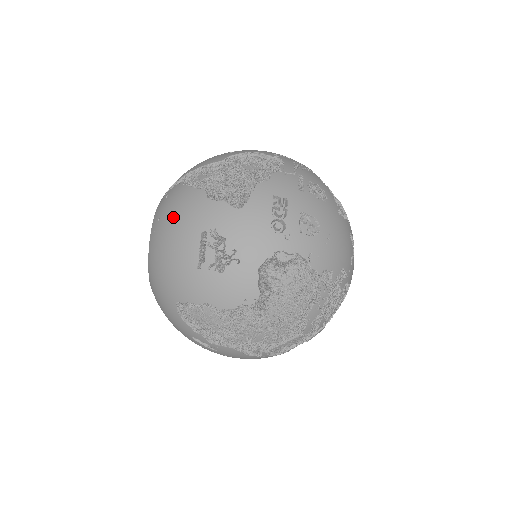
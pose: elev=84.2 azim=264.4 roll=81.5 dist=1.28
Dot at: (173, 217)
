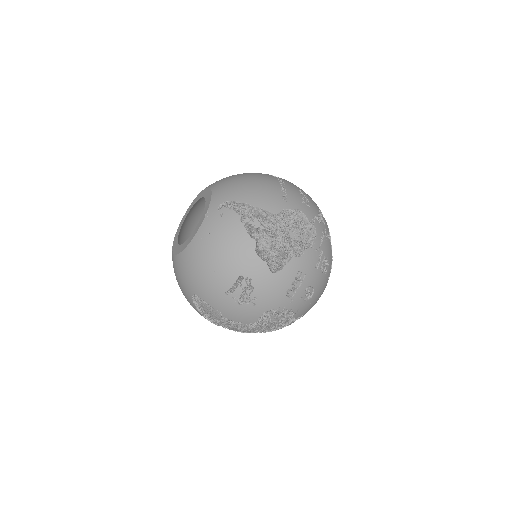
Dot at: (223, 247)
